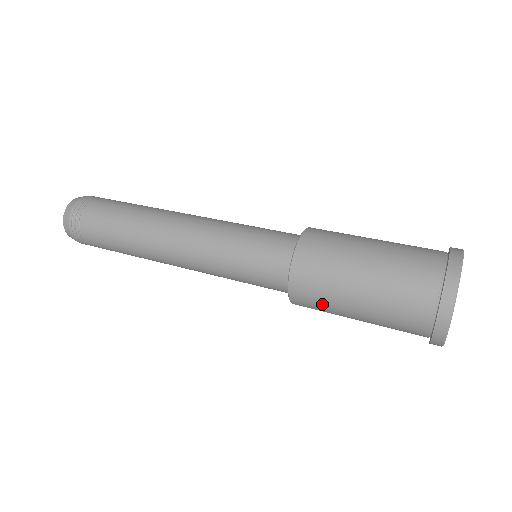
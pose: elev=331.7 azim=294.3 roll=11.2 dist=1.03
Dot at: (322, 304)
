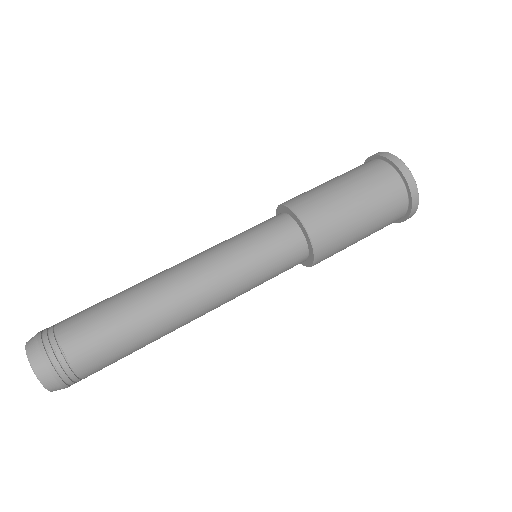
Dot at: (340, 243)
